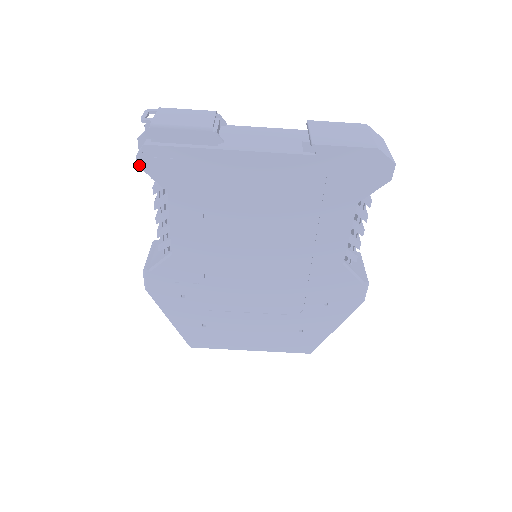
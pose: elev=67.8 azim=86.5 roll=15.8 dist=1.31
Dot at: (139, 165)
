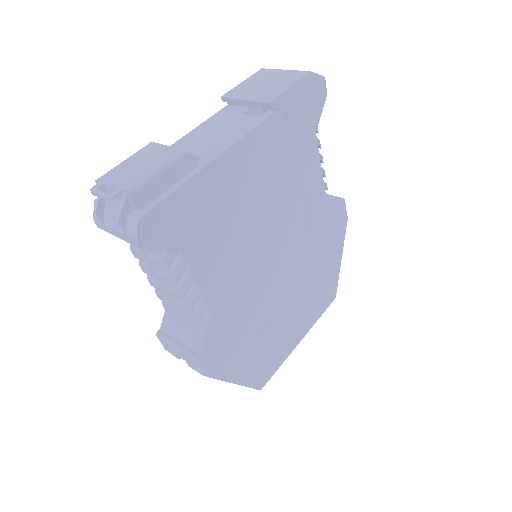
Dot at: (143, 247)
